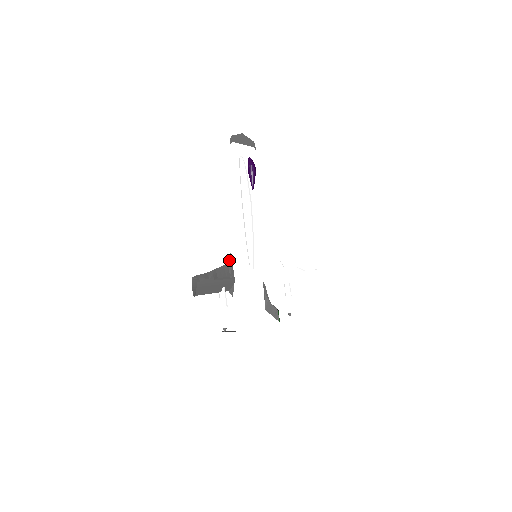
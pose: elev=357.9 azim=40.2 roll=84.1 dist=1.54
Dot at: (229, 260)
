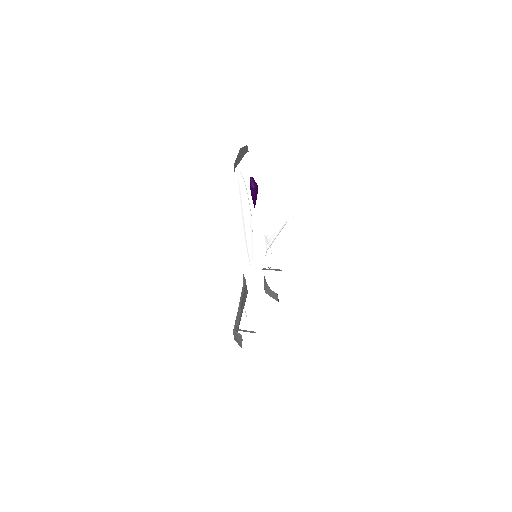
Dot at: (244, 281)
